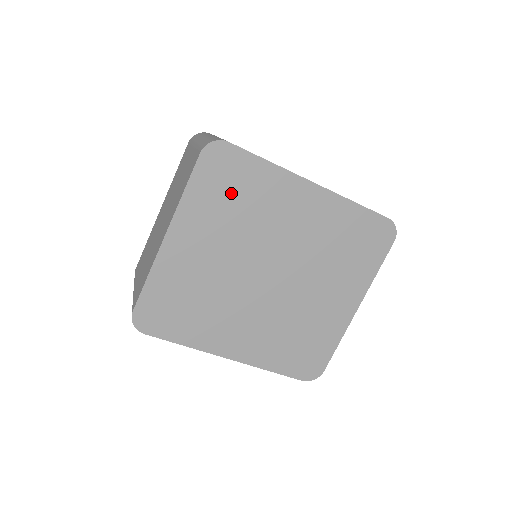
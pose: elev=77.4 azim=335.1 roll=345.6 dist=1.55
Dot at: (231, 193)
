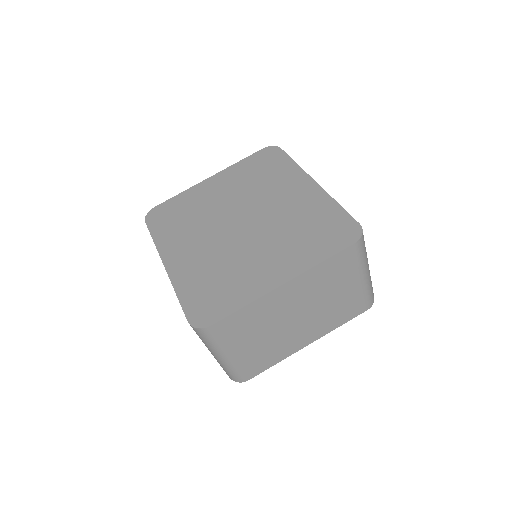
Dot at: (261, 170)
